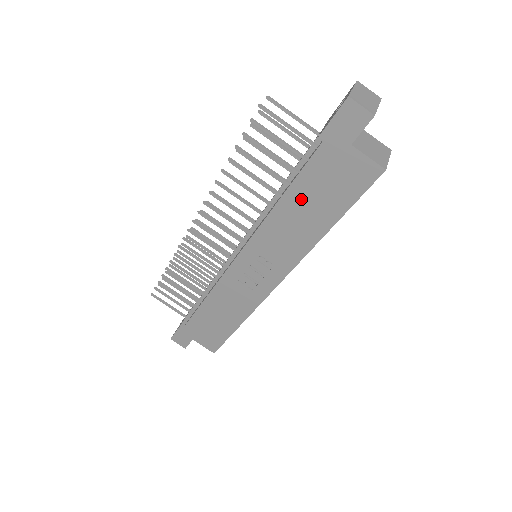
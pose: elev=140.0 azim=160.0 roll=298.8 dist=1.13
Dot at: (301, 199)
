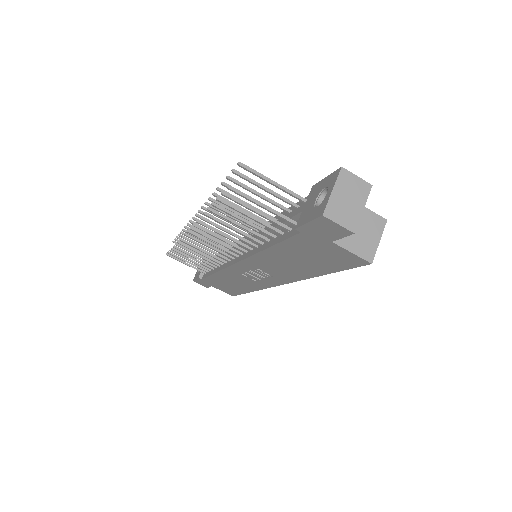
Dot at: (287, 254)
